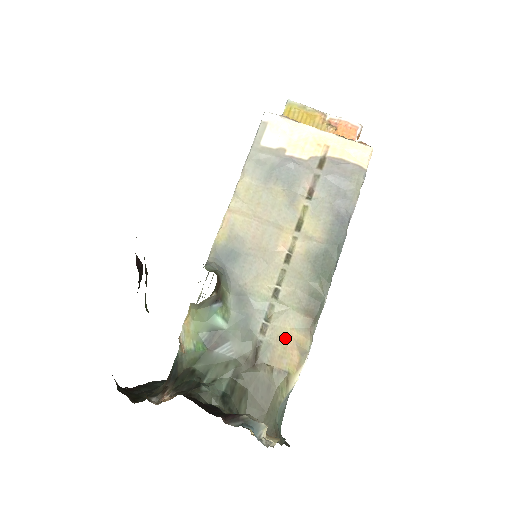
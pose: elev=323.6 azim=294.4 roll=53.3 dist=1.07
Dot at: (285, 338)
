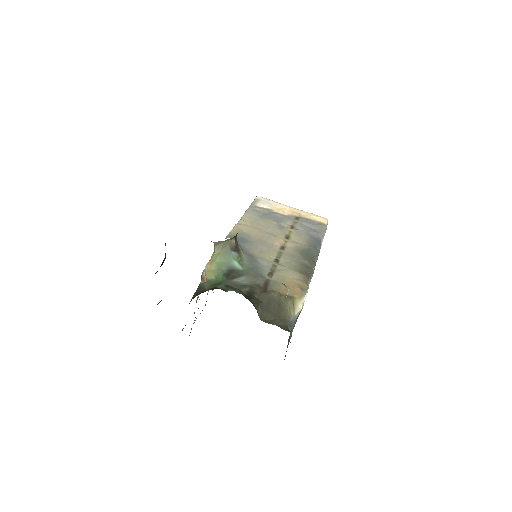
Dot at: (288, 281)
